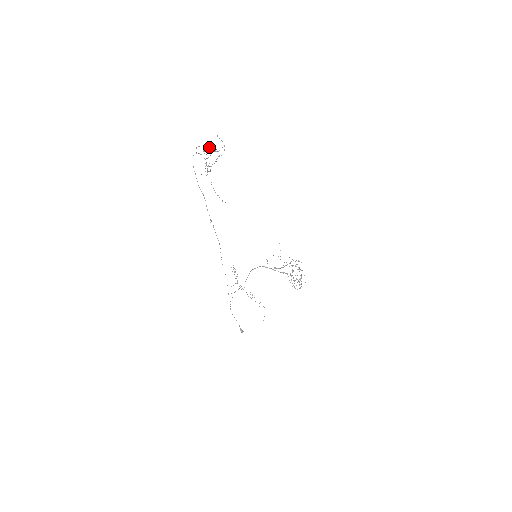
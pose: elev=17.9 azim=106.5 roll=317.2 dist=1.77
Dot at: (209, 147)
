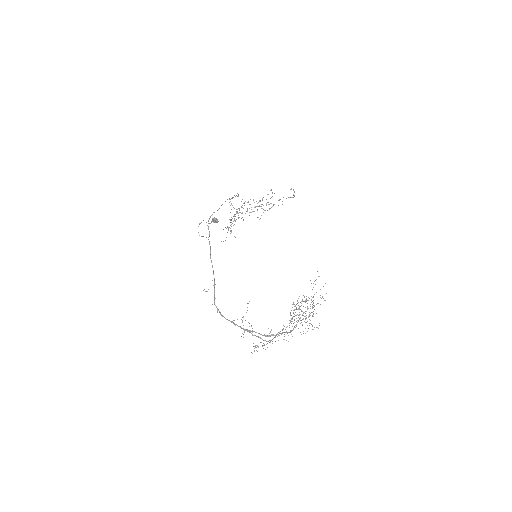
Dot at: (242, 217)
